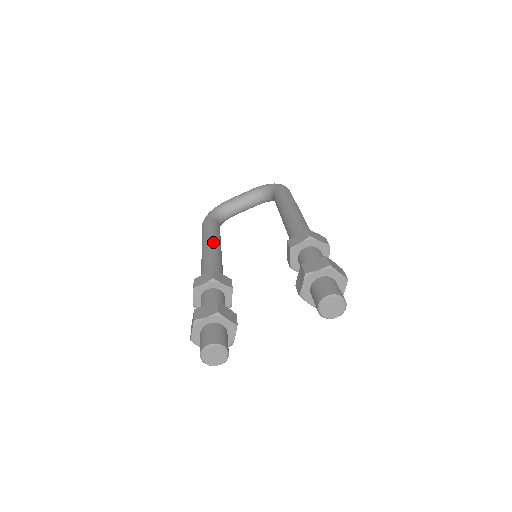
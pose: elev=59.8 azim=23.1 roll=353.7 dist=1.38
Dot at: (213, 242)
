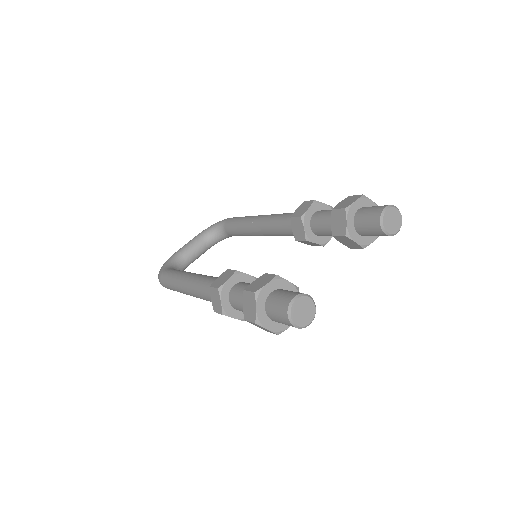
Dot at: (193, 273)
